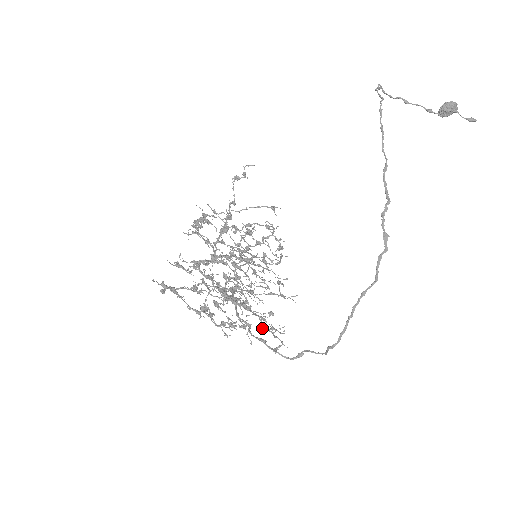
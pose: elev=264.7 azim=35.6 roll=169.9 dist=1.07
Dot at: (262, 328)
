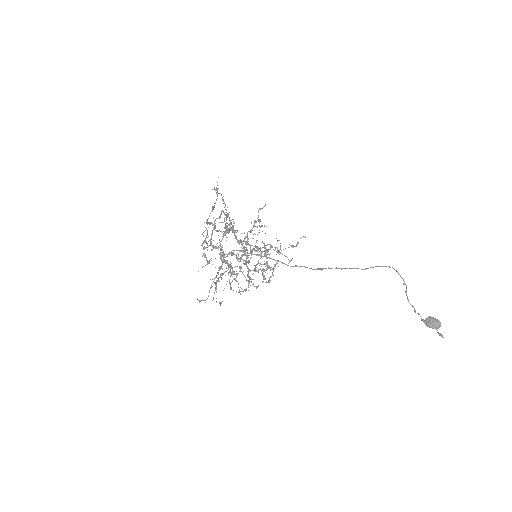
Dot at: (212, 279)
